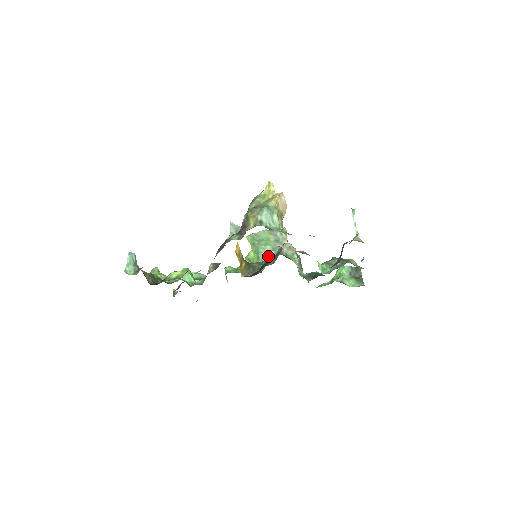
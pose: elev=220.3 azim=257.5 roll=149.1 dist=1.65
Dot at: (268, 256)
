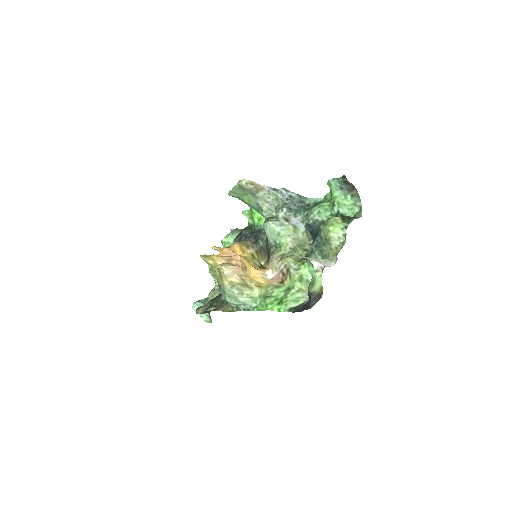
Dot at: (261, 213)
